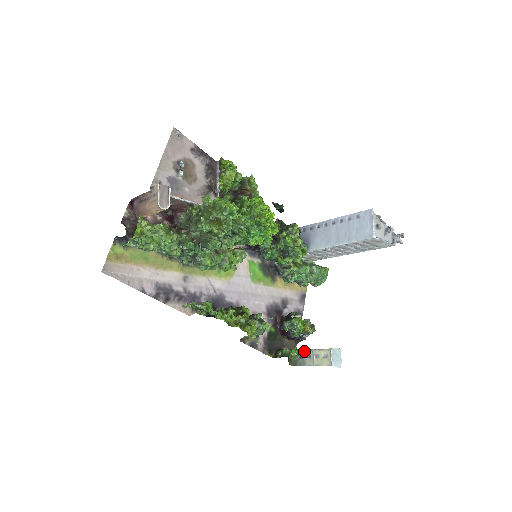
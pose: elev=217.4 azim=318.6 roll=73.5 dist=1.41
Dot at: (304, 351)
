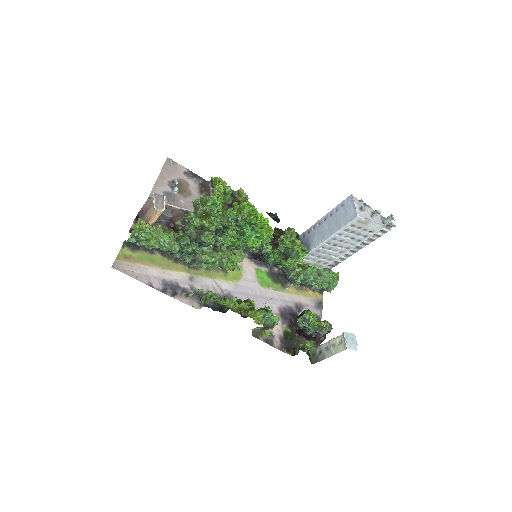
Dot at: (322, 345)
